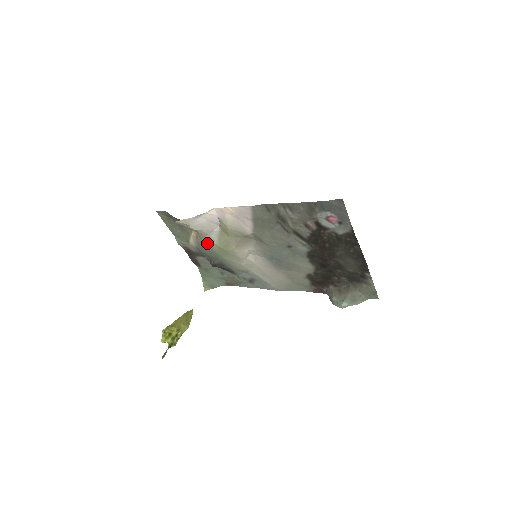
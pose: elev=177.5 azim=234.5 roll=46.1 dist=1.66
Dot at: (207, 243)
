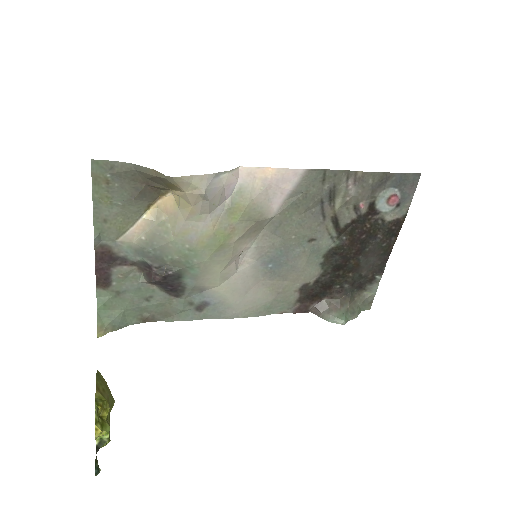
Dot at: (190, 230)
